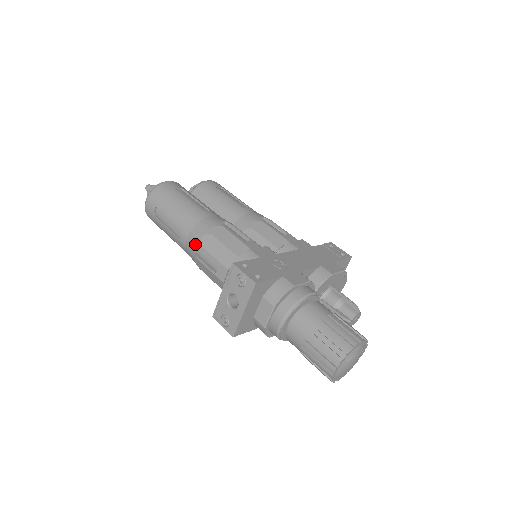
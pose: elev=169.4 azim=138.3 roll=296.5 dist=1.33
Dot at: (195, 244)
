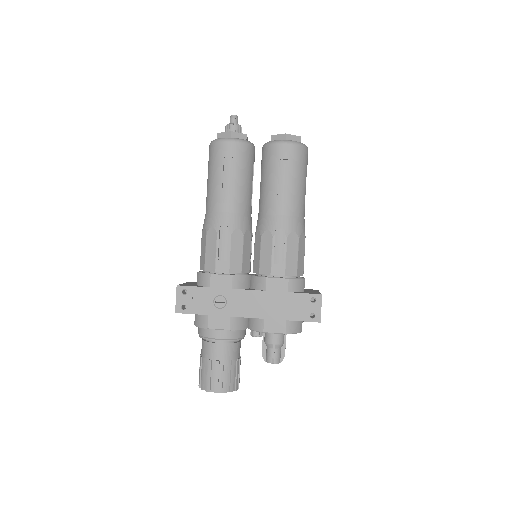
Dot at: (203, 226)
